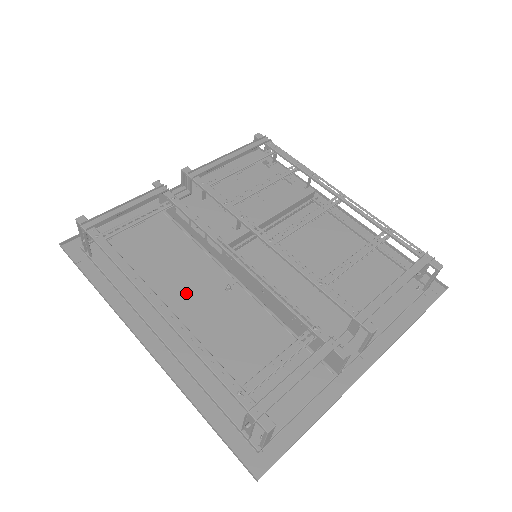
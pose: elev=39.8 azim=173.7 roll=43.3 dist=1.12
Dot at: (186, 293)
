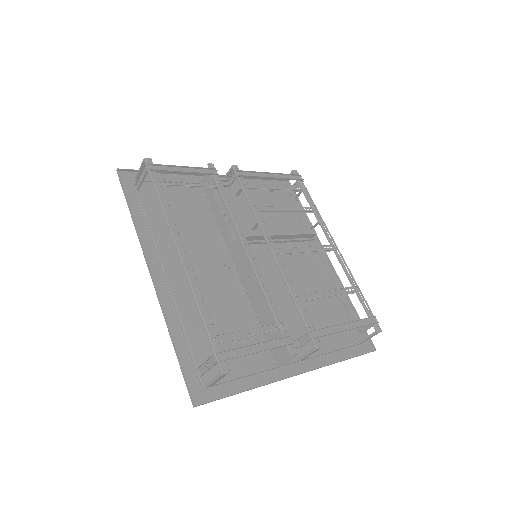
Dot at: (195, 255)
